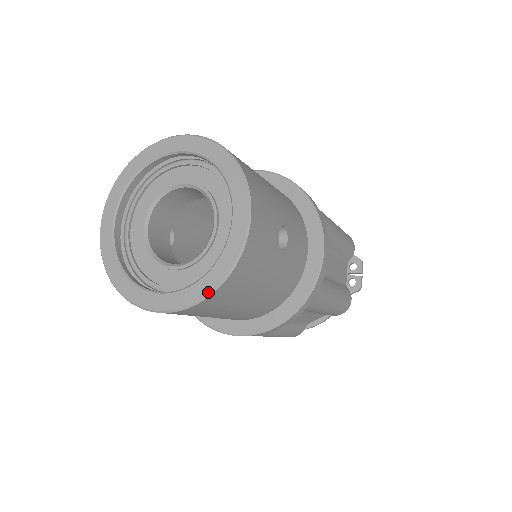
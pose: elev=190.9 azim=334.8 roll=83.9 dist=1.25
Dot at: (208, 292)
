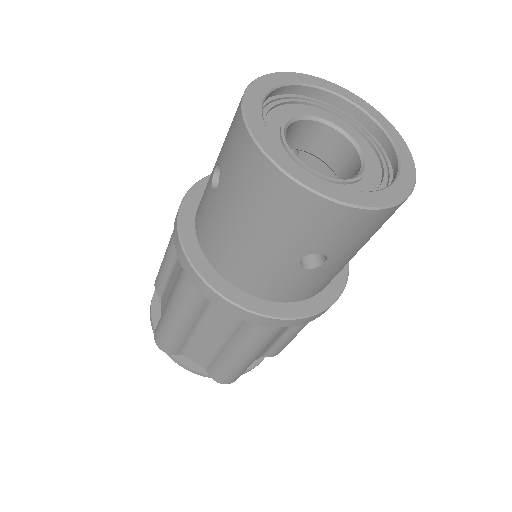
Dot at: (404, 196)
